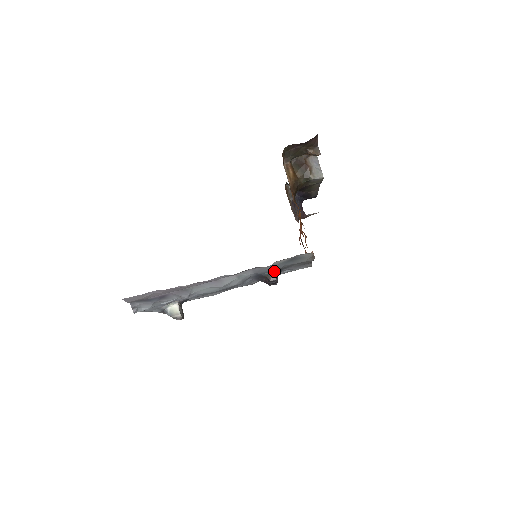
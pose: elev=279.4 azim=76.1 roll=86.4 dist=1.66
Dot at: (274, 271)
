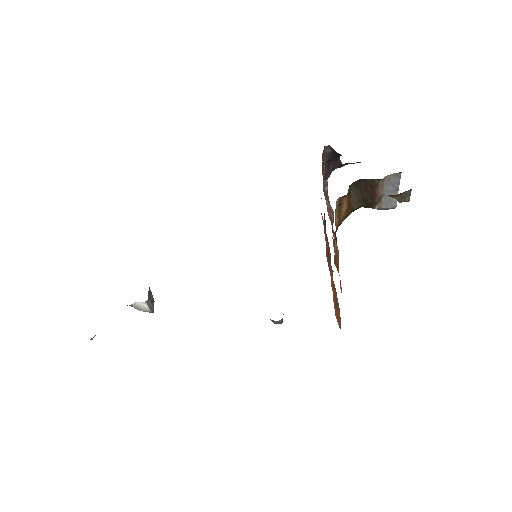
Dot at: (281, 319)
